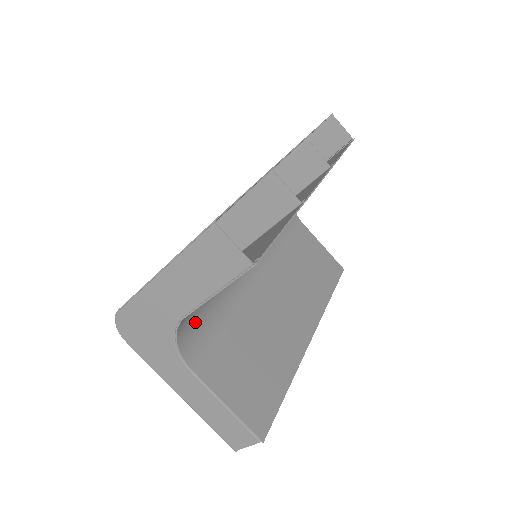
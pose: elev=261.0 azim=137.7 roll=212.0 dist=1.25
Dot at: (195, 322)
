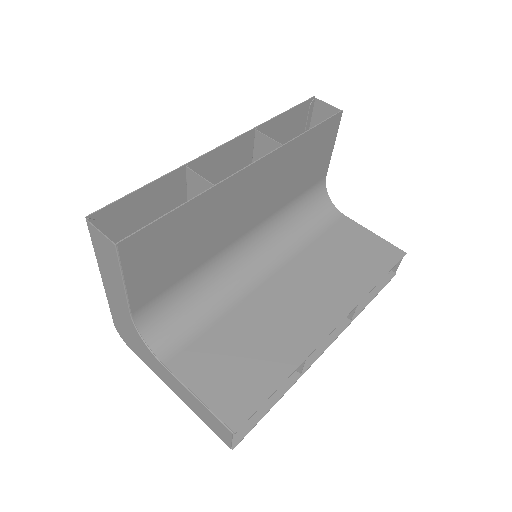
Dot at: (170, 322)
